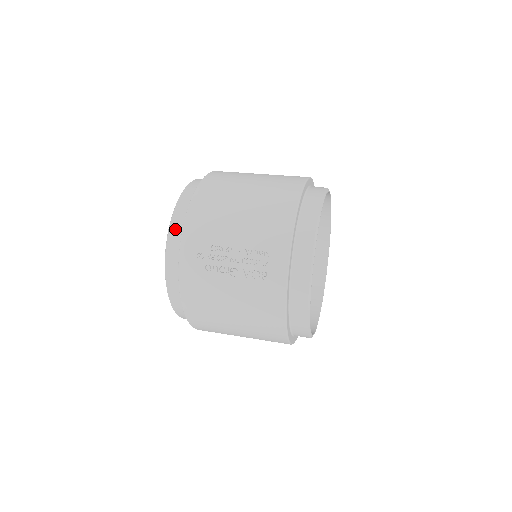
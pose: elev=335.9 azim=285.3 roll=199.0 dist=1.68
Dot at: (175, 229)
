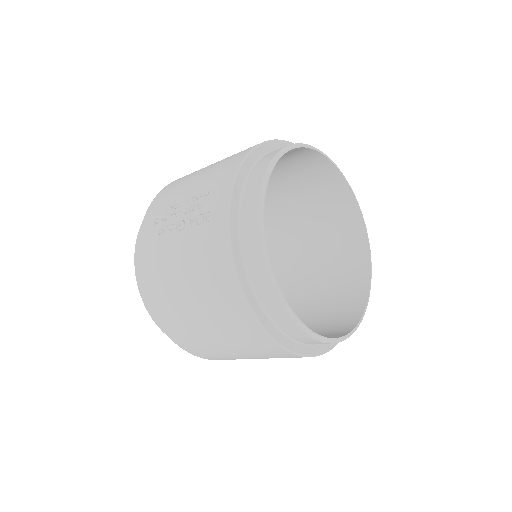
Dot at: occluded
